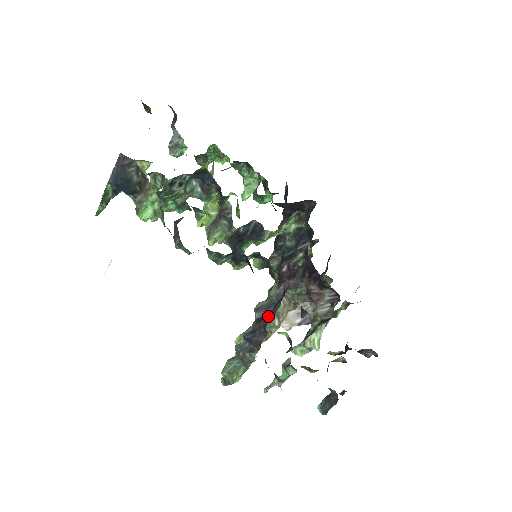
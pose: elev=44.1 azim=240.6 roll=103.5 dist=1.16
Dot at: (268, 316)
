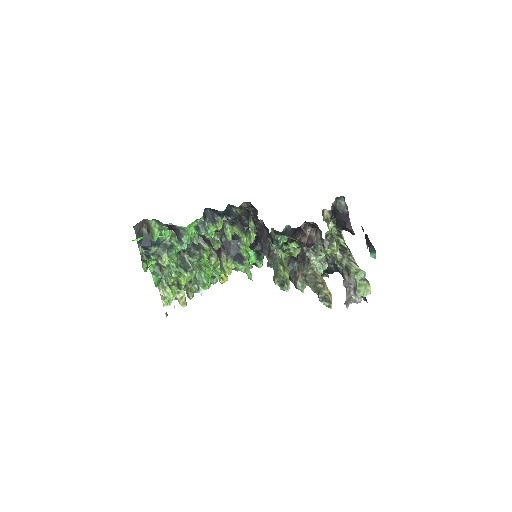
Dot at: occluded
